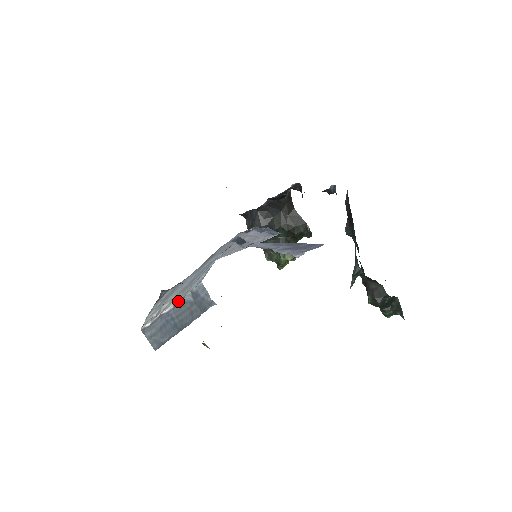
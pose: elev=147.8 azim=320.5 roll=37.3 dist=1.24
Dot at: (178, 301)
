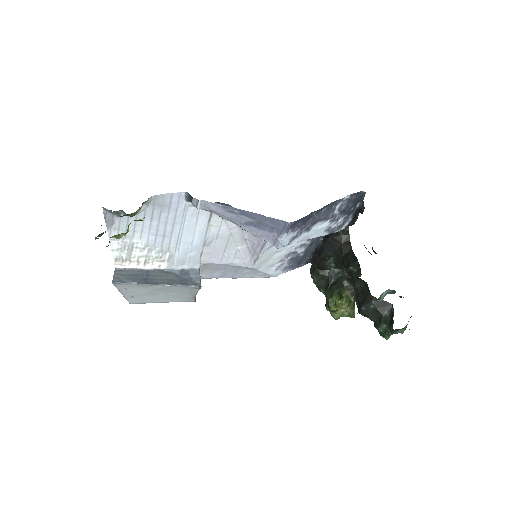
Dot at: (162, 267)
